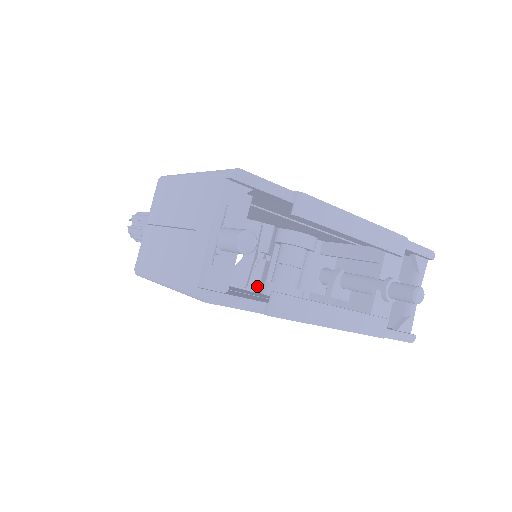
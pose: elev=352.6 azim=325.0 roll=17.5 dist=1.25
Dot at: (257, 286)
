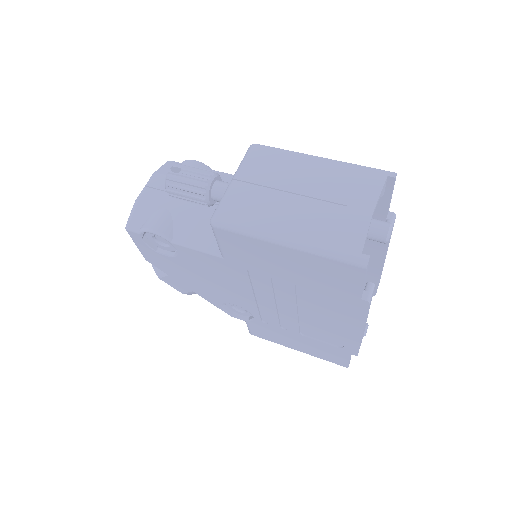
Dot at: occluded
